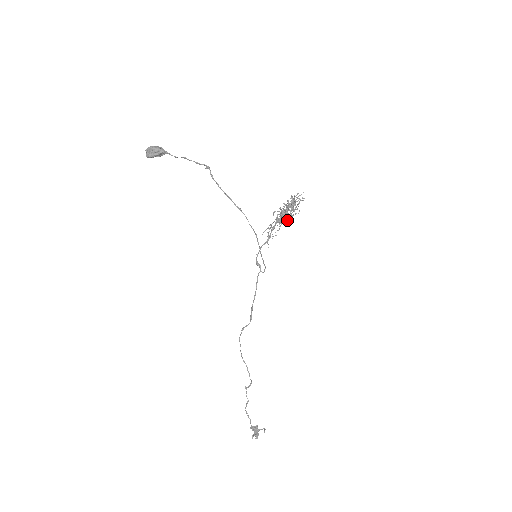
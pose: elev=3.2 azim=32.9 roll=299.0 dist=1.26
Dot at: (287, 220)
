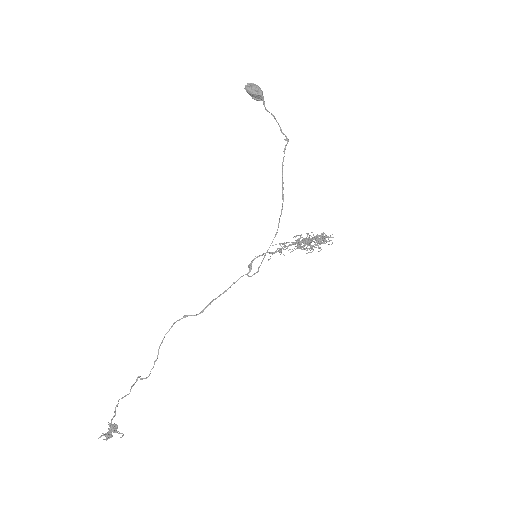
Dot at: (305, 249)
